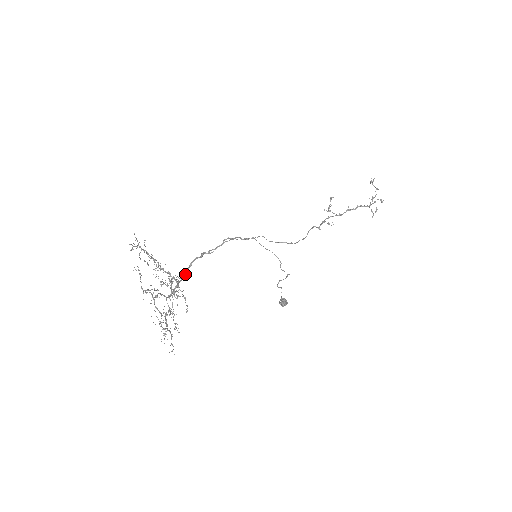
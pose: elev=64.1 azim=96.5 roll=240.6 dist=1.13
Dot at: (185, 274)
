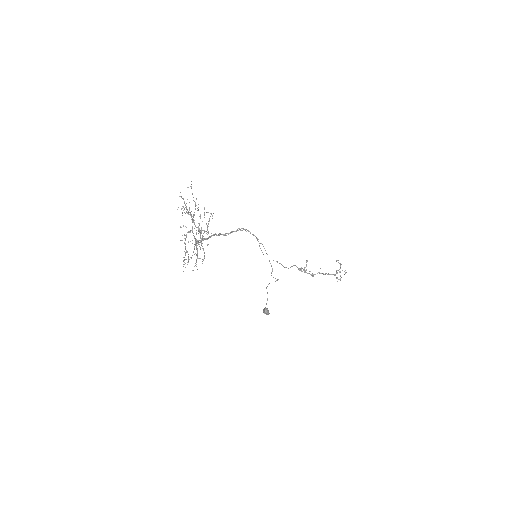
Dot at: (206, 239)
